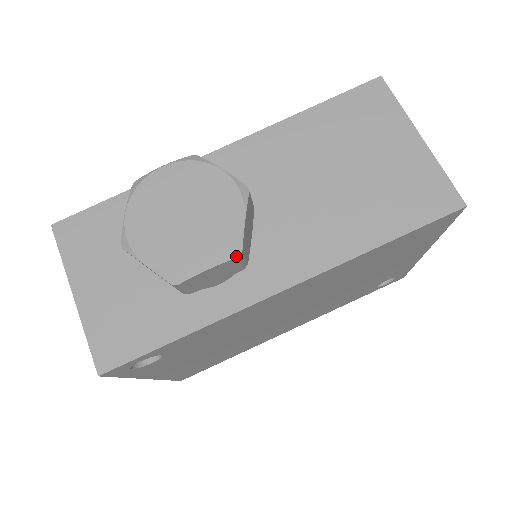
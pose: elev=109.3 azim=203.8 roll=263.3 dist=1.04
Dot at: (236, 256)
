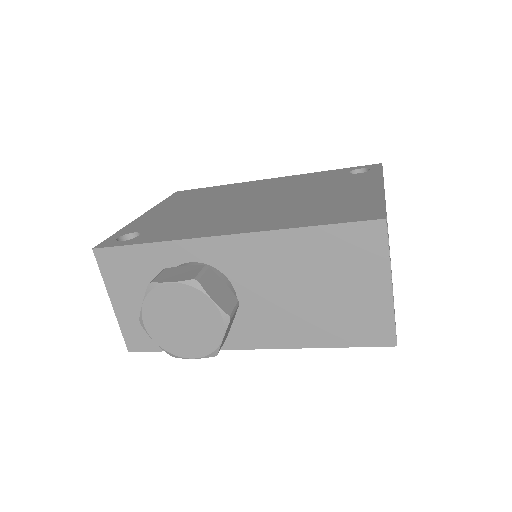
Dot at: (213, 356)
